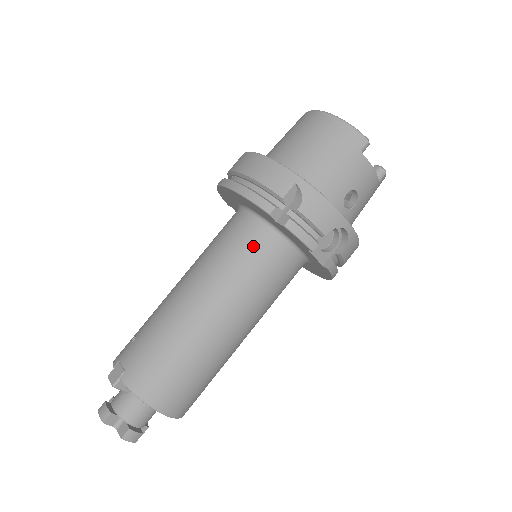
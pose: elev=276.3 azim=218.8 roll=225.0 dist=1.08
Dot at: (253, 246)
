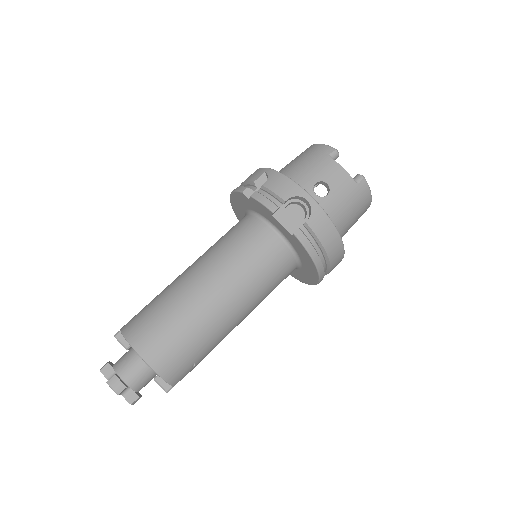
Dot at: (239, 228)
